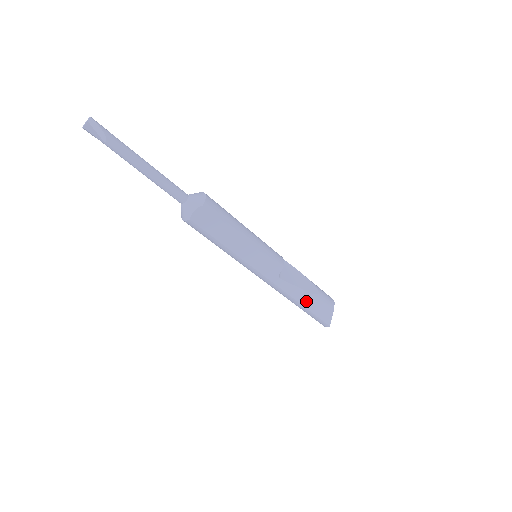
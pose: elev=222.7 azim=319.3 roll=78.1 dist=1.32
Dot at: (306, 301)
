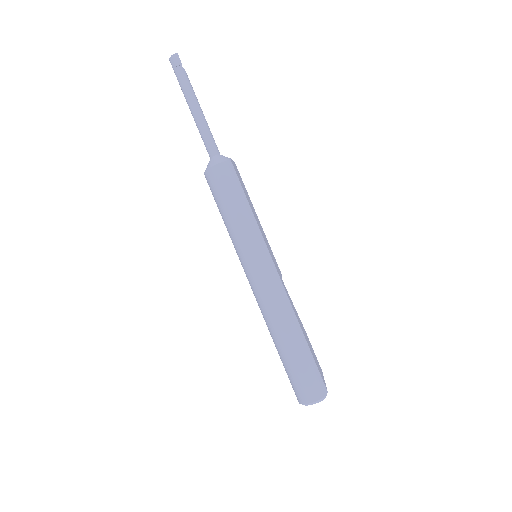
Dot at: (304, 333)
